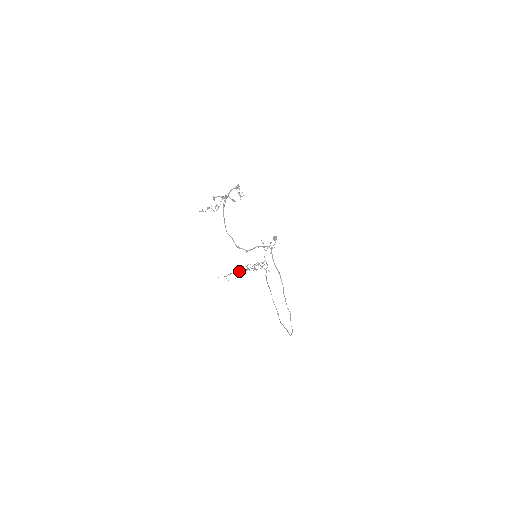
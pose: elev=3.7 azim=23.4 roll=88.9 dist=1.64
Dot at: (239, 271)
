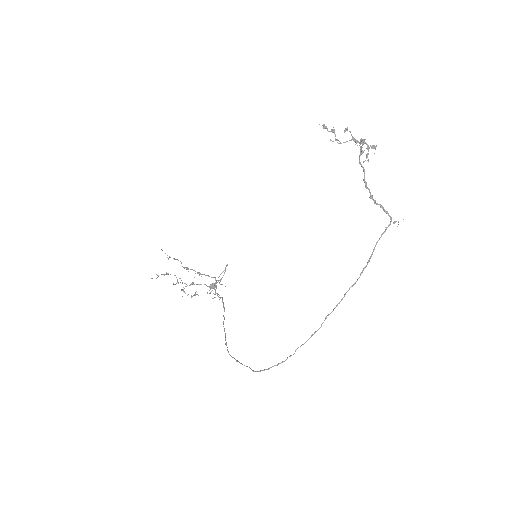
Dot at: occluded
